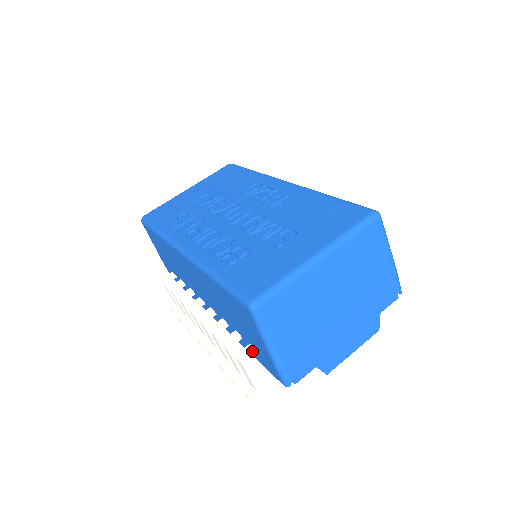
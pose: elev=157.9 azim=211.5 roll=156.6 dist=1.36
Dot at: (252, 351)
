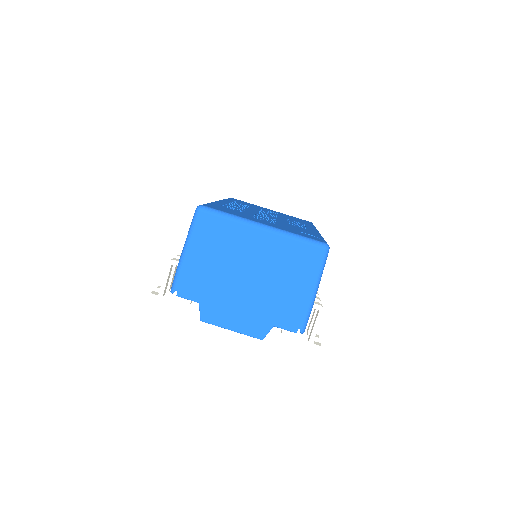
Dot at: occluded
